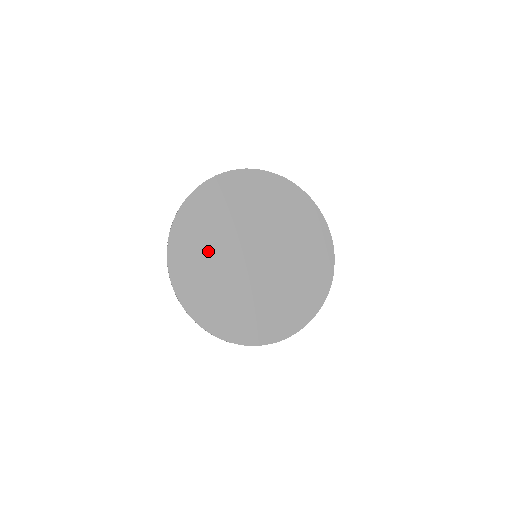
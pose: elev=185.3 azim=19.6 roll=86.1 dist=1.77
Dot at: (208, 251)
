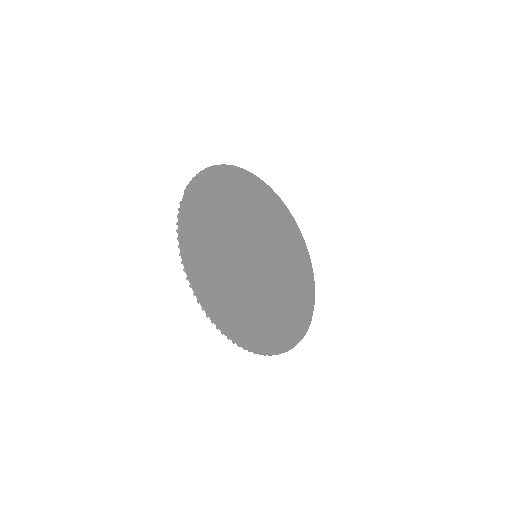
Dot at: (219, 220)
